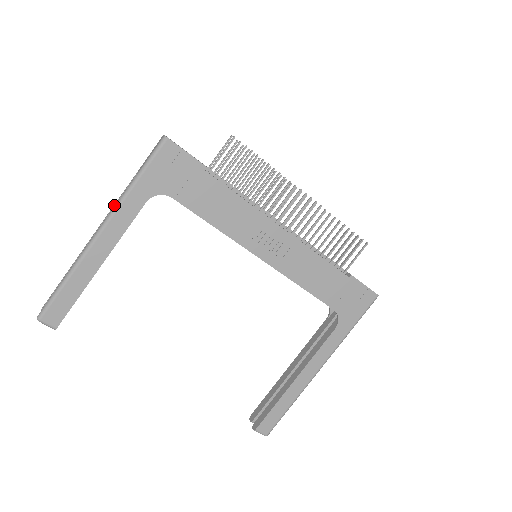
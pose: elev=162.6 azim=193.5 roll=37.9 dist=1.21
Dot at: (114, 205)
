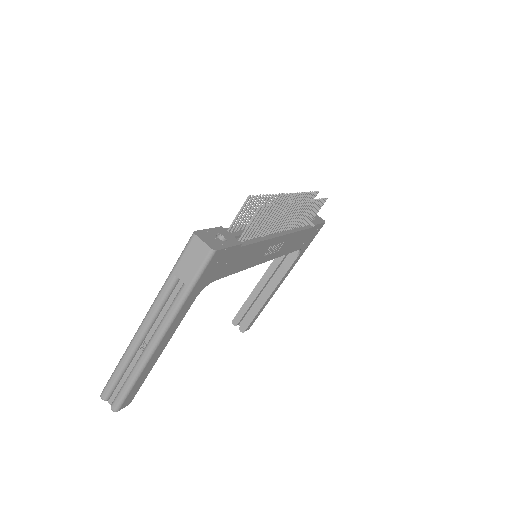
Dot at: (156, 309)
